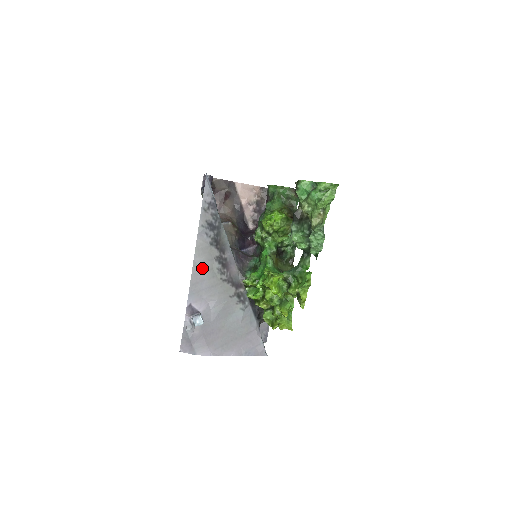
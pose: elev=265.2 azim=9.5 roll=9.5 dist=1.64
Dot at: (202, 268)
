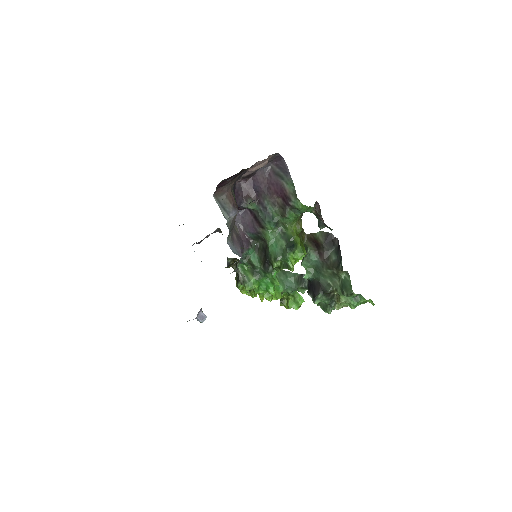
Dot at: occluded
